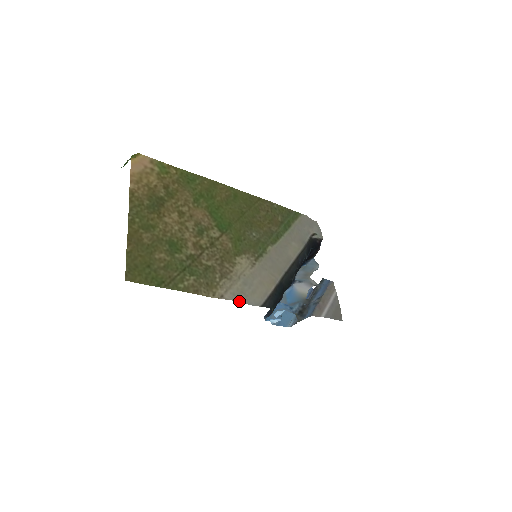
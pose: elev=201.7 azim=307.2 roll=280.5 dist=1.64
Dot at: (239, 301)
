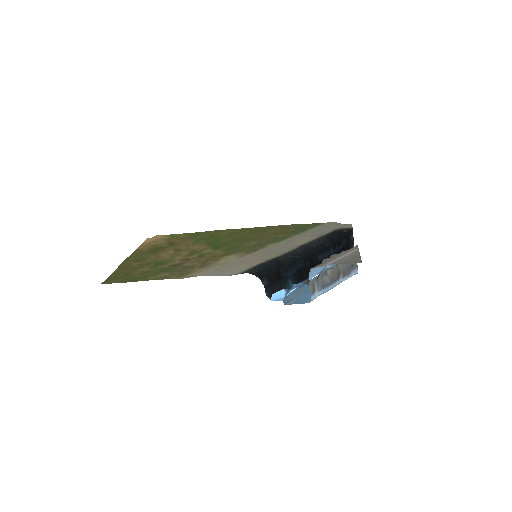
Dot at: (211, 275)
